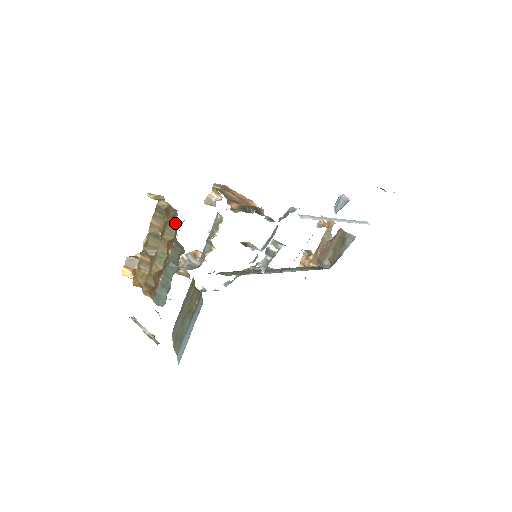
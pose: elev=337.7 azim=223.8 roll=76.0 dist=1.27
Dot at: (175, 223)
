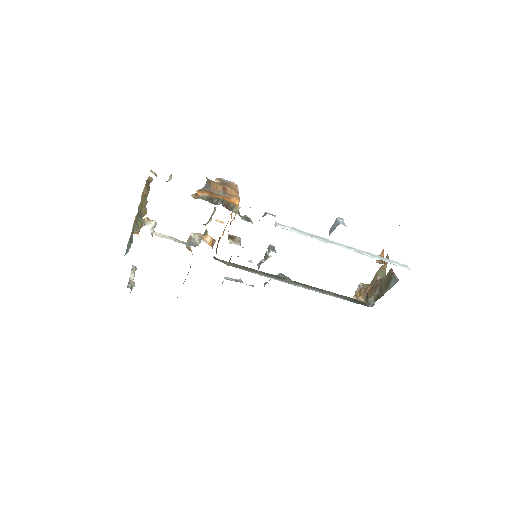
Dot at: occluded
